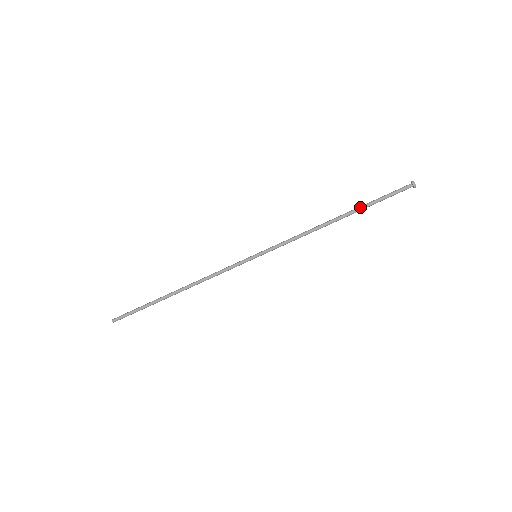
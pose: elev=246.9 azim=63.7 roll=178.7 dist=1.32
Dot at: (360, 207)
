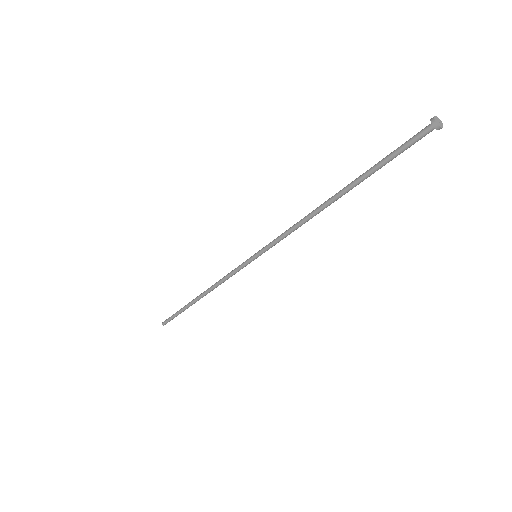
Dot at: (360, 178)
